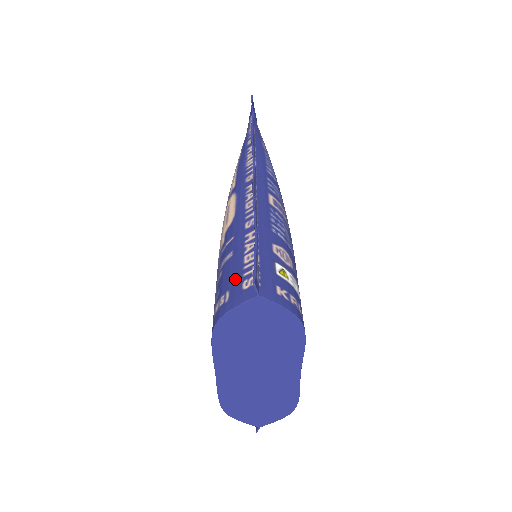
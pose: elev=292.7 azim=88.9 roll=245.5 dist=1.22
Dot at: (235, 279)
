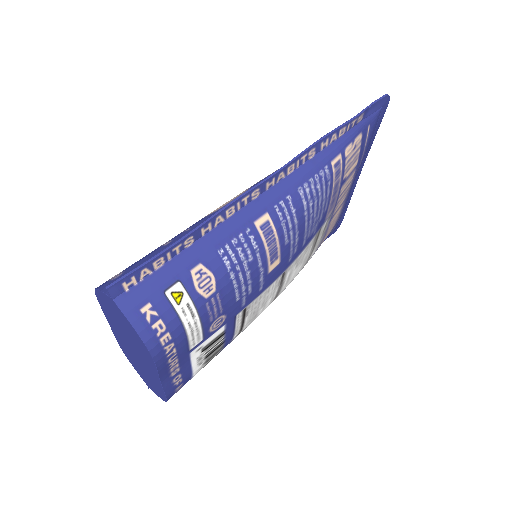
Dot at: (134, 268)
